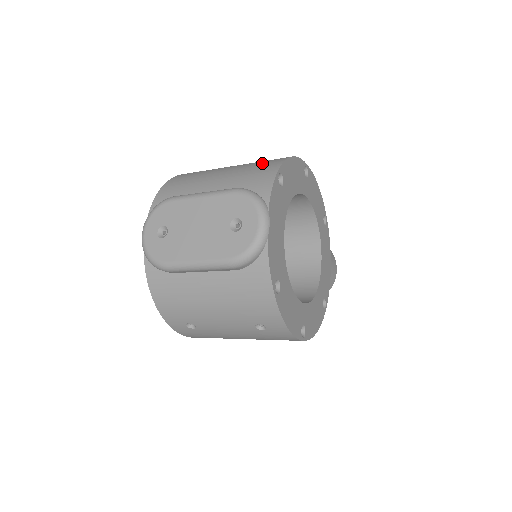
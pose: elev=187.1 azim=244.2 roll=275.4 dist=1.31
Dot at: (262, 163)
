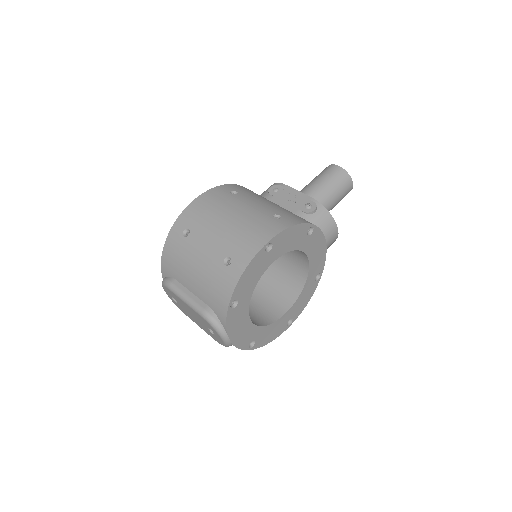
Dot at: (221, 276)
